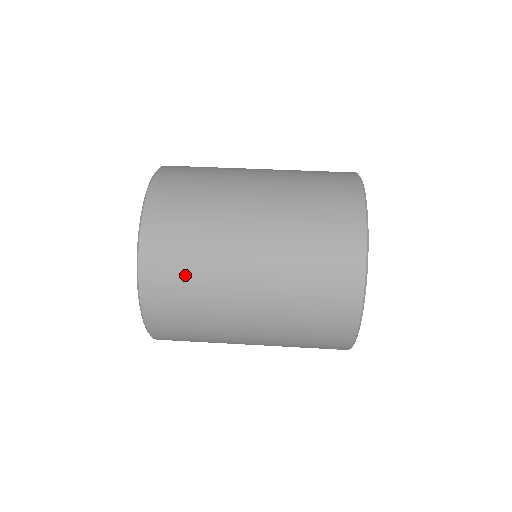
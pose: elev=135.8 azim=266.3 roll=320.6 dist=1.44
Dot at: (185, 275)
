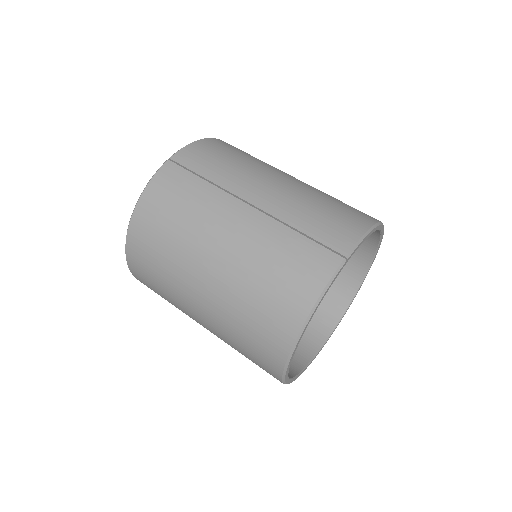
Dot at: occluded
